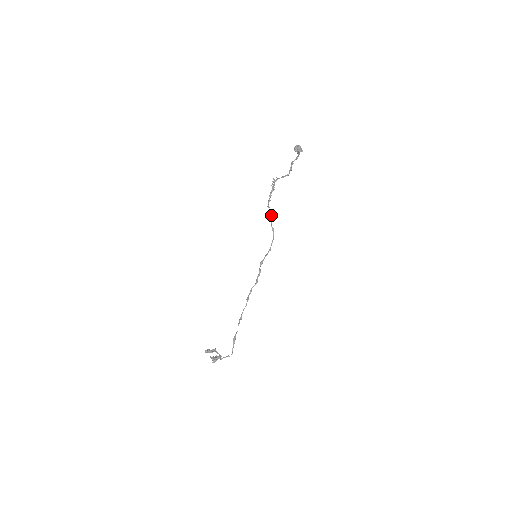
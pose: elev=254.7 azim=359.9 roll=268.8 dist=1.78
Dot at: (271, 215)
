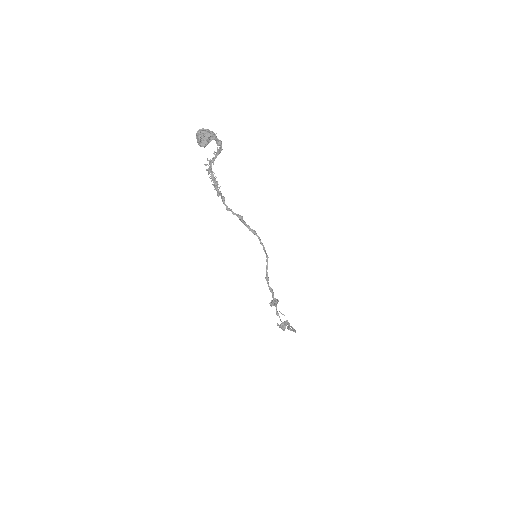
Dot at: (239, 219)
